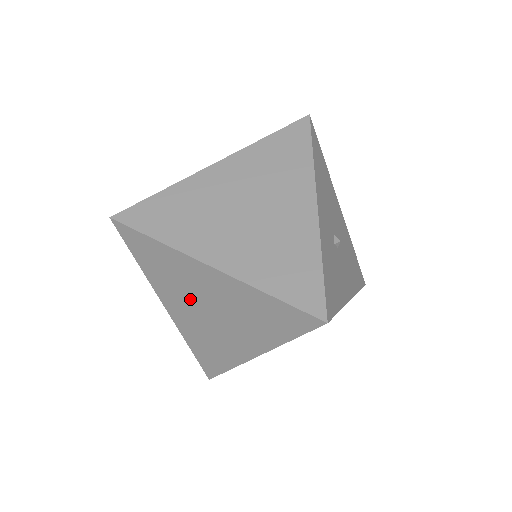
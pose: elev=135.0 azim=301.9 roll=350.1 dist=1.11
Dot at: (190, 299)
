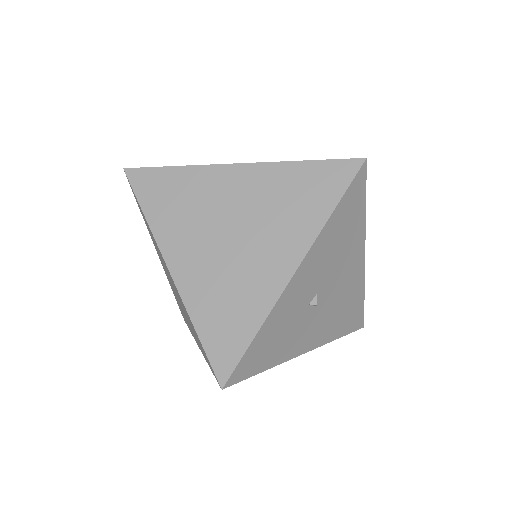
Dot at: (166, 271)
